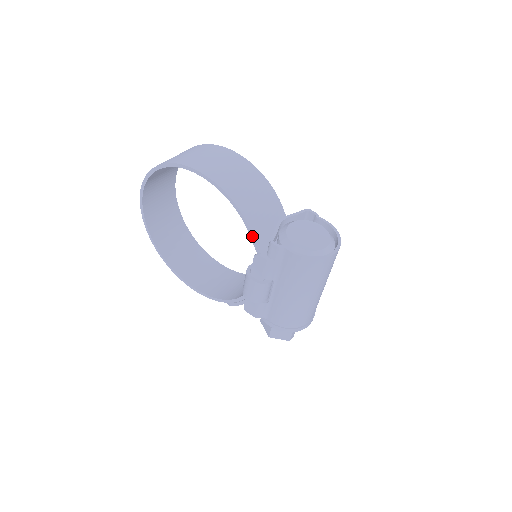
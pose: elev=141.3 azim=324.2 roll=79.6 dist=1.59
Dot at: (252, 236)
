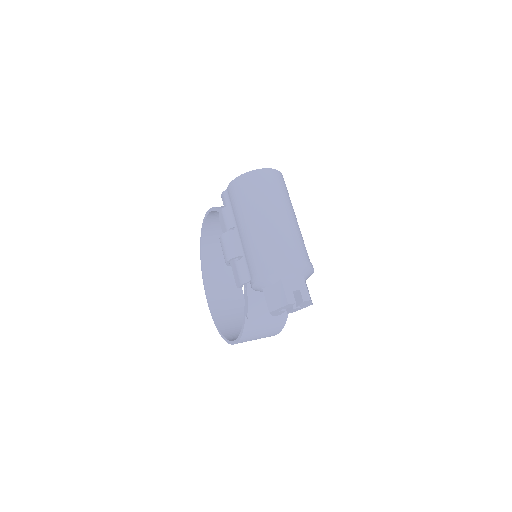
Dot at: occluded
